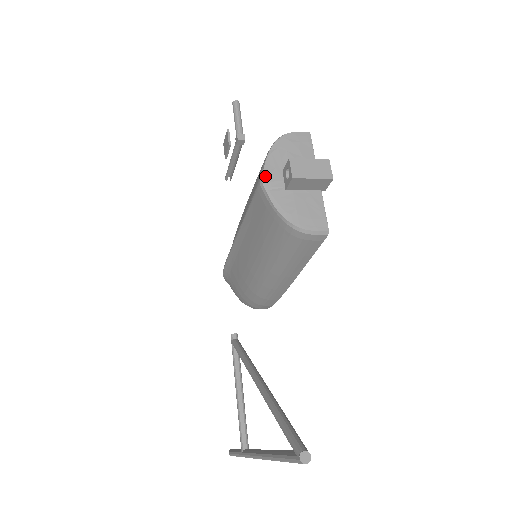
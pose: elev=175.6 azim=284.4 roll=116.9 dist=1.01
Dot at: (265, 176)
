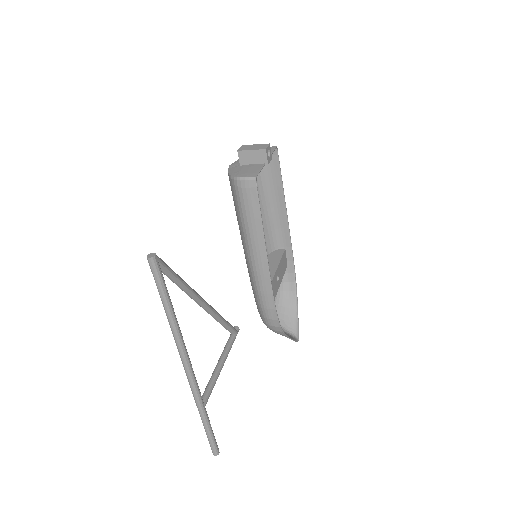
Dot at: (232, 164)
